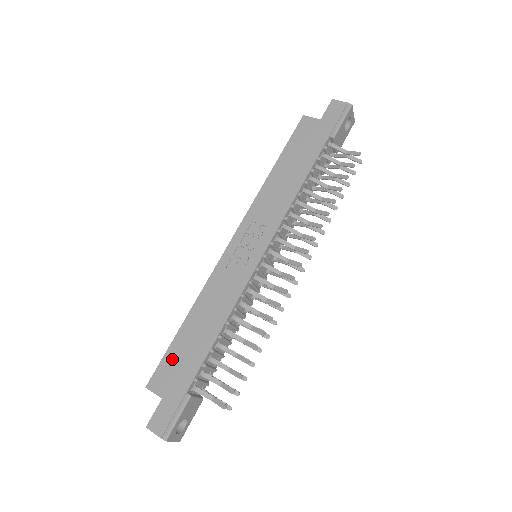
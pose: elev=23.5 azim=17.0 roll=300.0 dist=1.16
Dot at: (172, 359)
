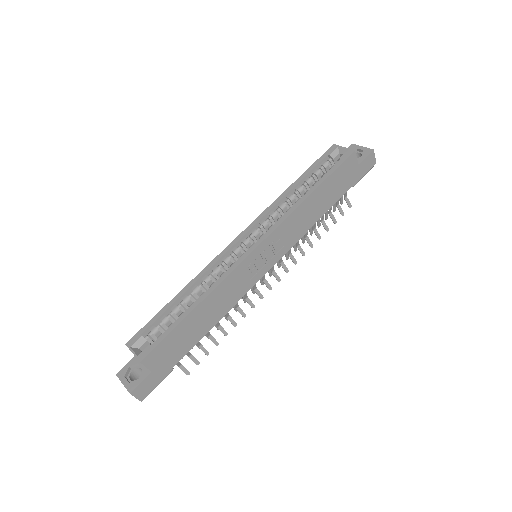
Dot at: (172, 341)
